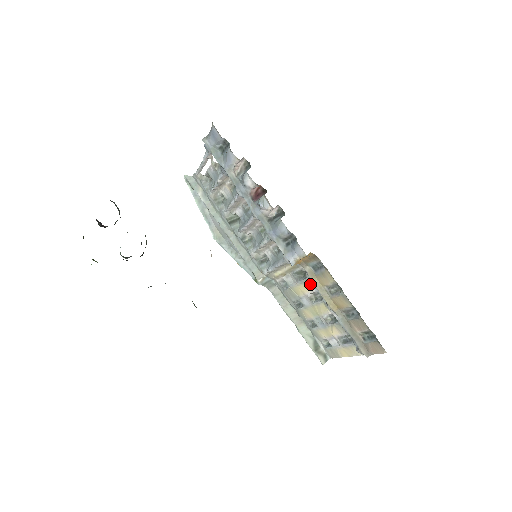
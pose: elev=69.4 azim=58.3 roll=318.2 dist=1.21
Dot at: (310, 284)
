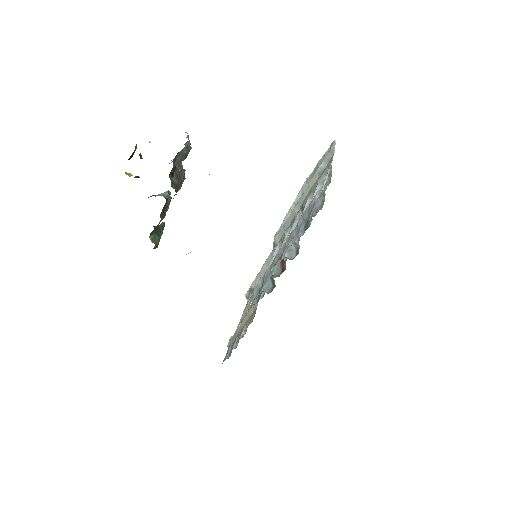
Dot at: occluded
